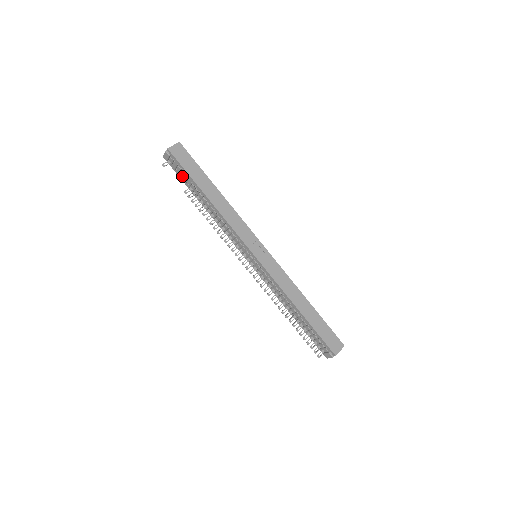
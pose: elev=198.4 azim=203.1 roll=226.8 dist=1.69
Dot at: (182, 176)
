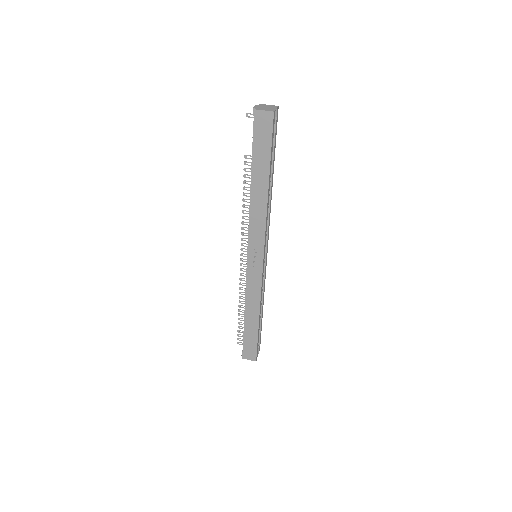
Dot at: occluded
